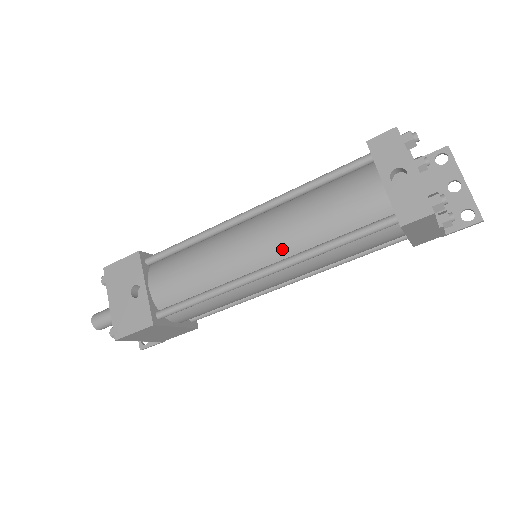
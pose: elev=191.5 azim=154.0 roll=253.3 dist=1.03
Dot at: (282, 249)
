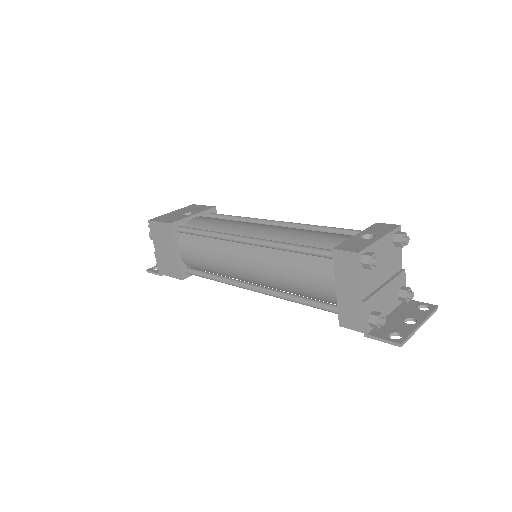
Dot at: (268, 236)
